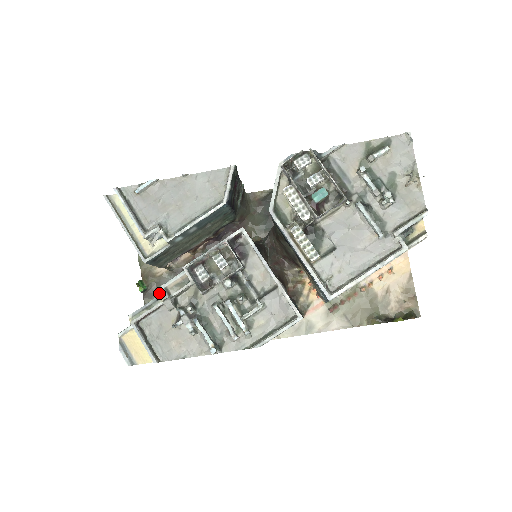
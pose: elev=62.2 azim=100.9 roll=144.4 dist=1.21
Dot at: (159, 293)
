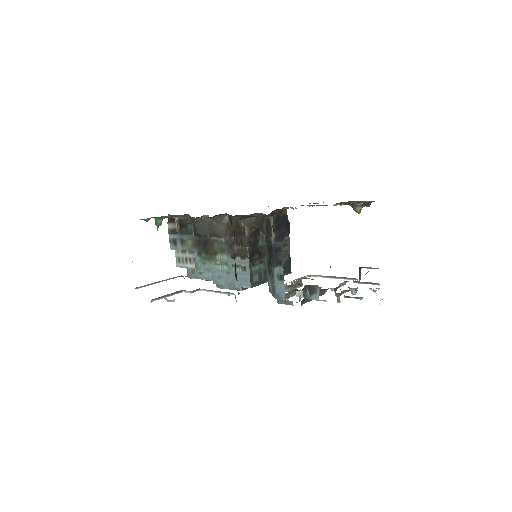
Dot at: occluded
